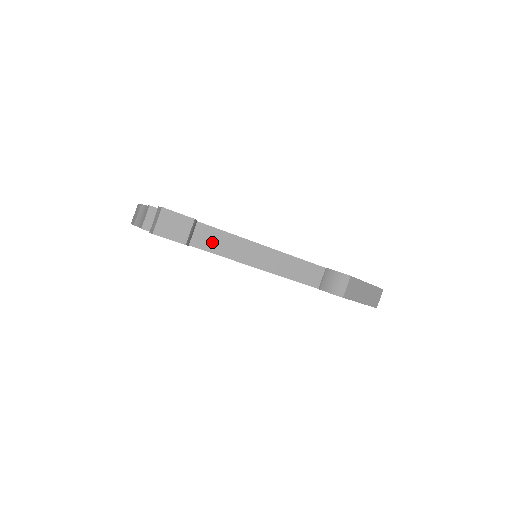
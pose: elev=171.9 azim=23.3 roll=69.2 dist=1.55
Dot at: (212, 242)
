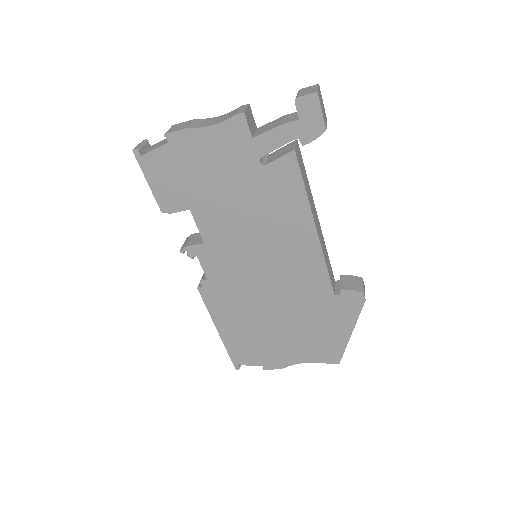
Dot at: (302, 169)
